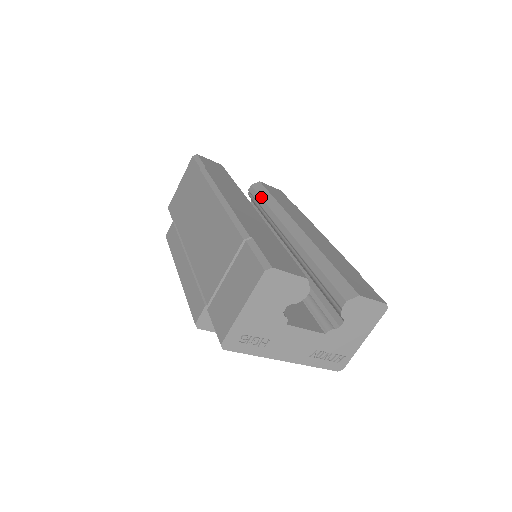
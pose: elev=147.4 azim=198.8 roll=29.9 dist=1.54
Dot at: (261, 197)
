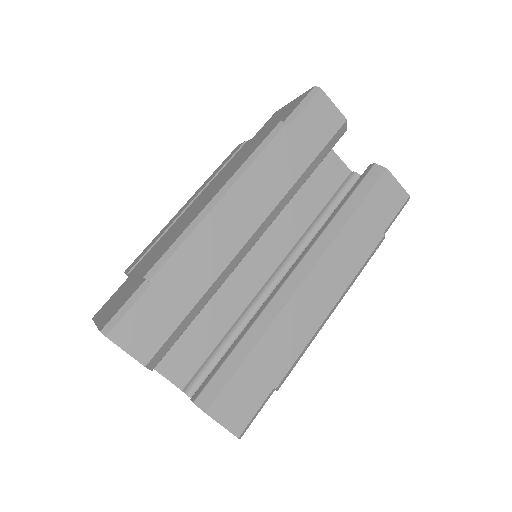
Dot at: (350, 195)
